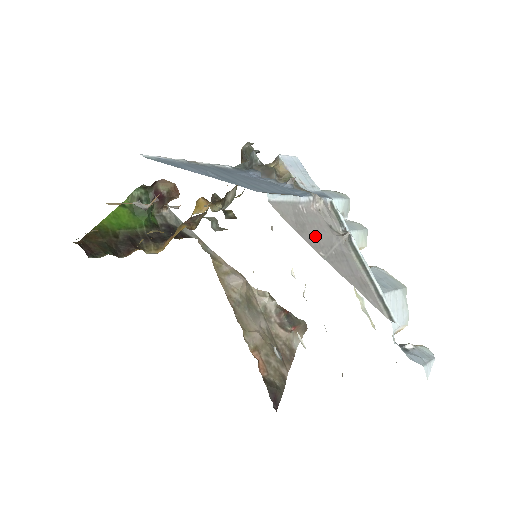
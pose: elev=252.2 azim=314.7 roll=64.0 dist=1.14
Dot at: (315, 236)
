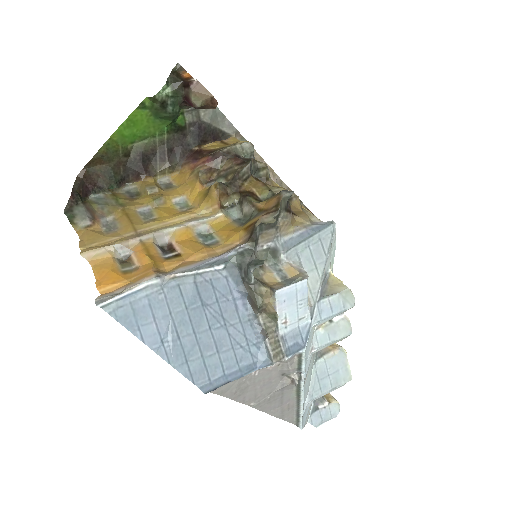
Dot at: (255, 392)
